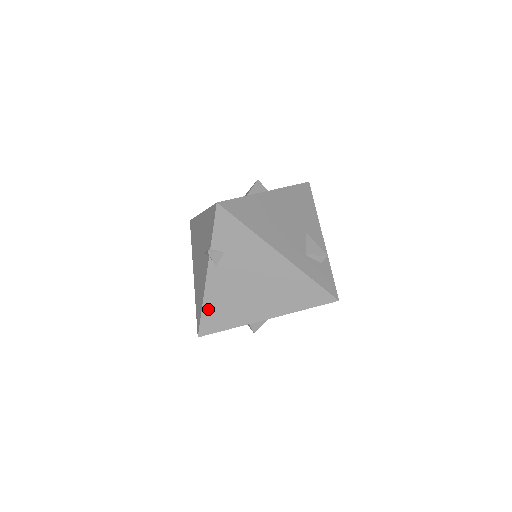
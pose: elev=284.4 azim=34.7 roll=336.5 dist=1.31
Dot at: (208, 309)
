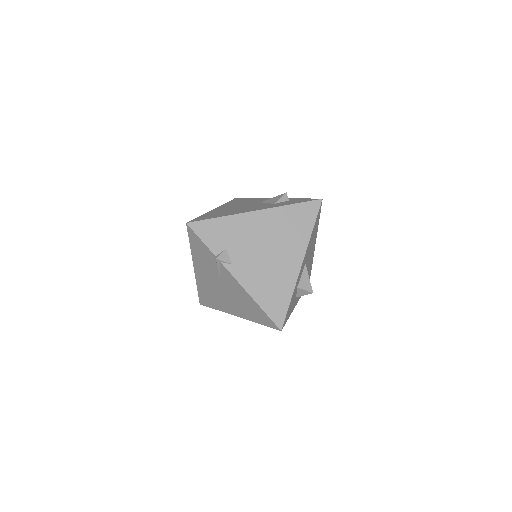
Dot at: (262, 301)
